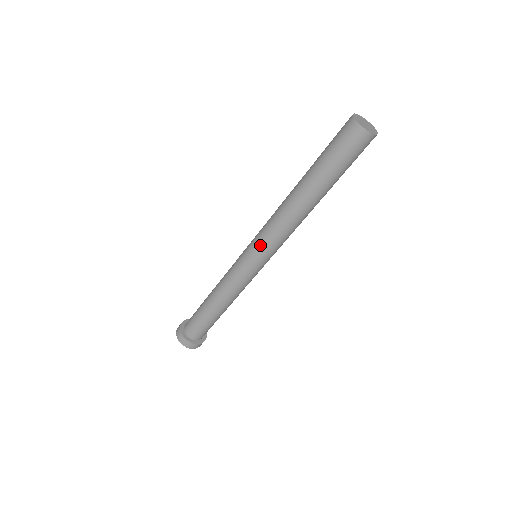
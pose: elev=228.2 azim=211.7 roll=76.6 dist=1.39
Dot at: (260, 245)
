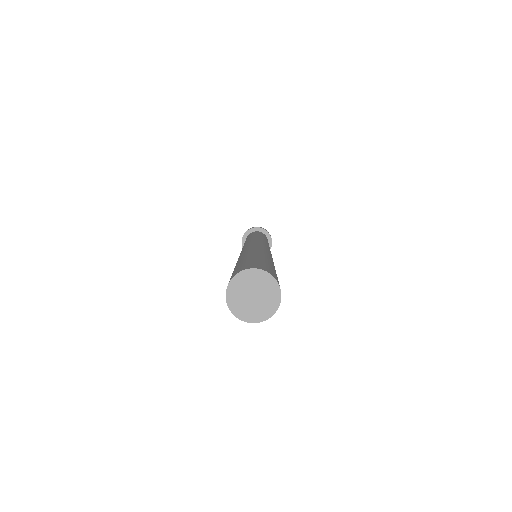
Dot at: occluded
